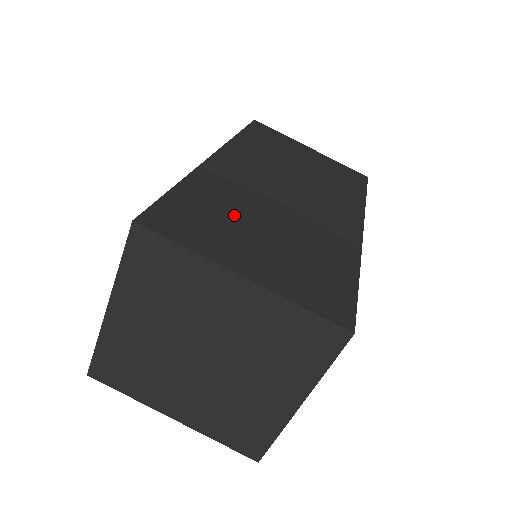
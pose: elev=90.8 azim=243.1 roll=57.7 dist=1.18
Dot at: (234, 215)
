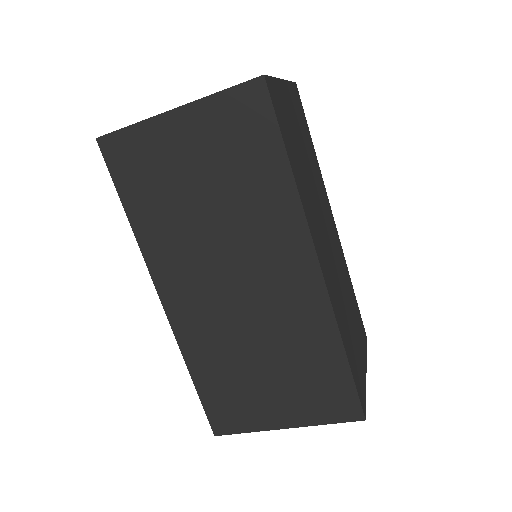
Dot at: (238, 374)
